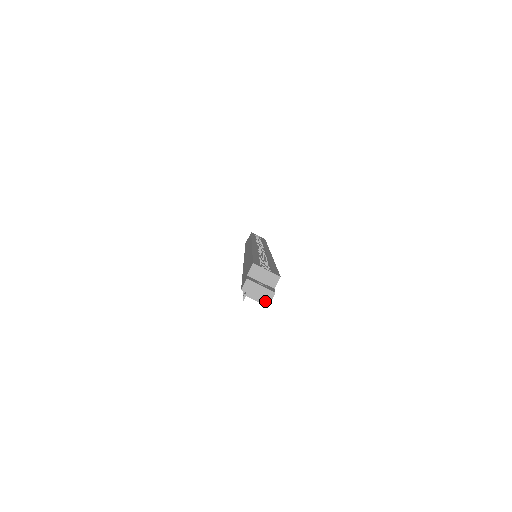
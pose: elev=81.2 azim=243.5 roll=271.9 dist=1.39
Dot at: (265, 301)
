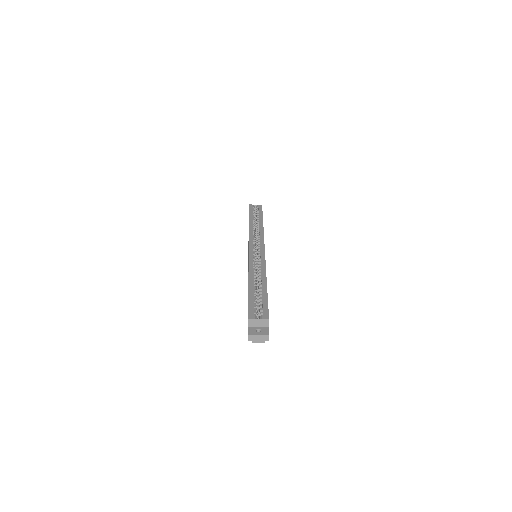
Dot at: occluded
